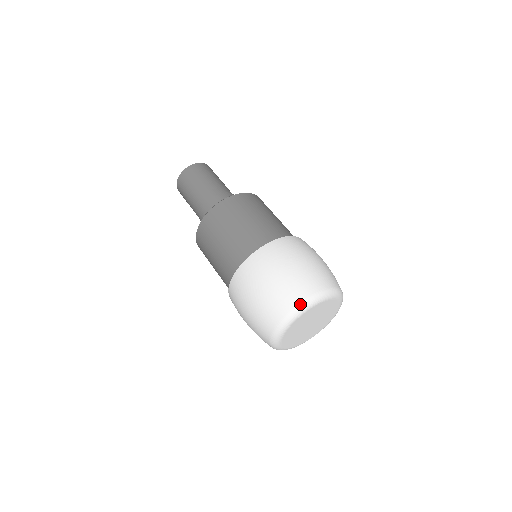
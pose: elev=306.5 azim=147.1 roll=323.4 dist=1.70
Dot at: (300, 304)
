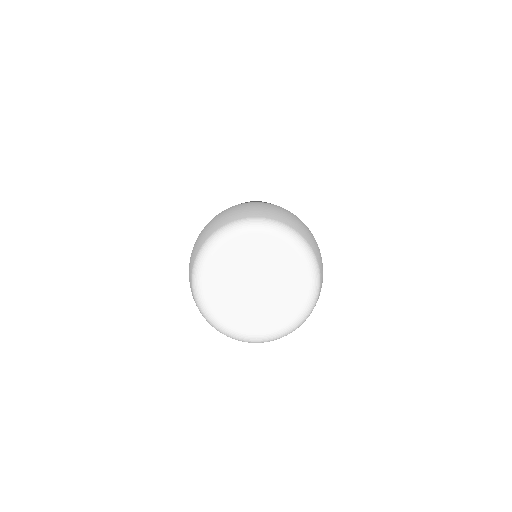
Dot at: (265, 218)
